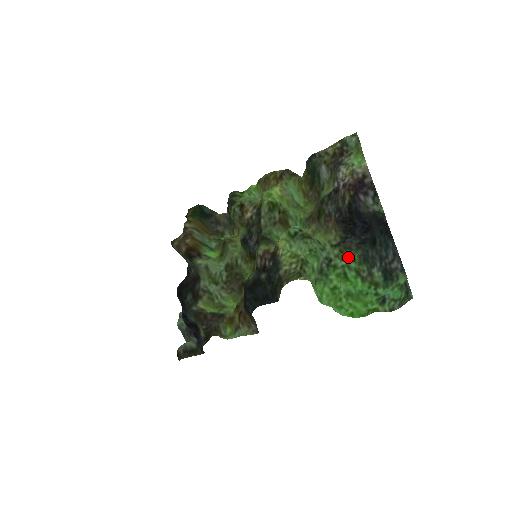
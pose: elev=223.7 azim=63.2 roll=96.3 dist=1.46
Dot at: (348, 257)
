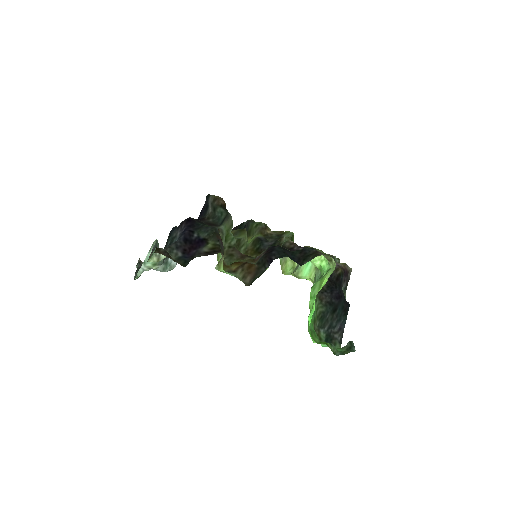
Dot at: (317, 305)
